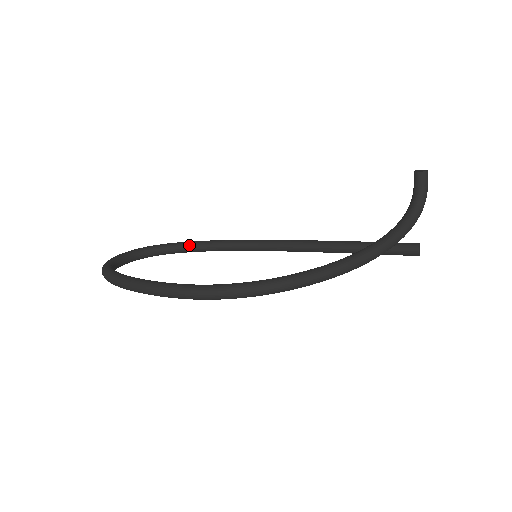
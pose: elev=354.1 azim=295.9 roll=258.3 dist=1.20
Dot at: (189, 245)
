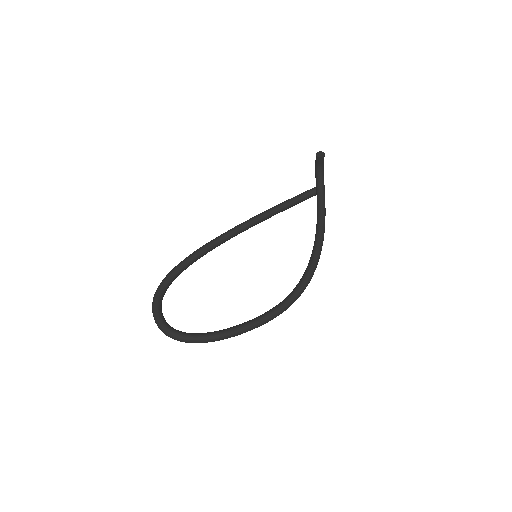
Dot at: (180, 271)
